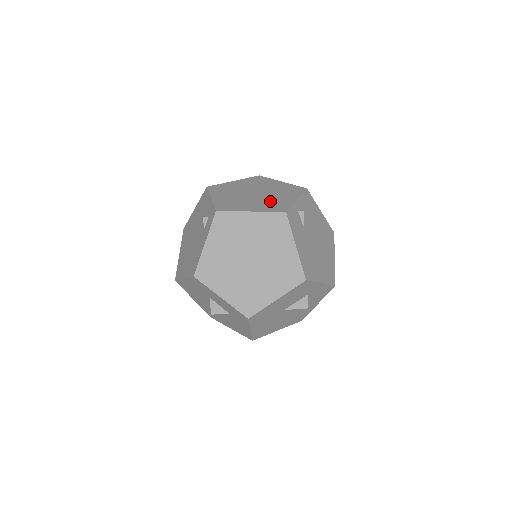
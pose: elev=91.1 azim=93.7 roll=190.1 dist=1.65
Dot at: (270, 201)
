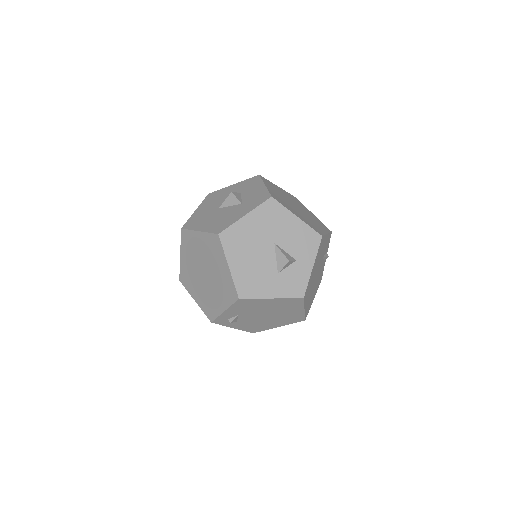
Dot at: occluded
